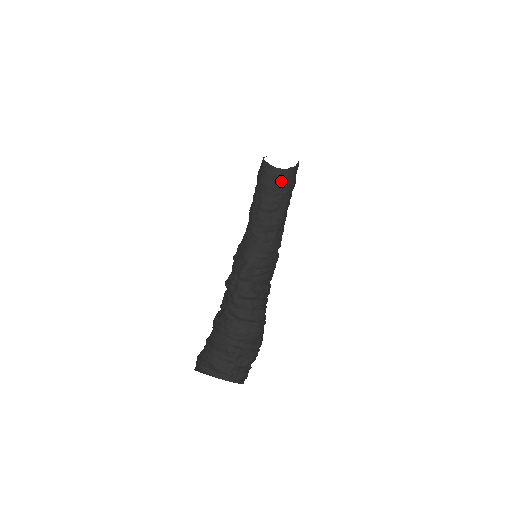
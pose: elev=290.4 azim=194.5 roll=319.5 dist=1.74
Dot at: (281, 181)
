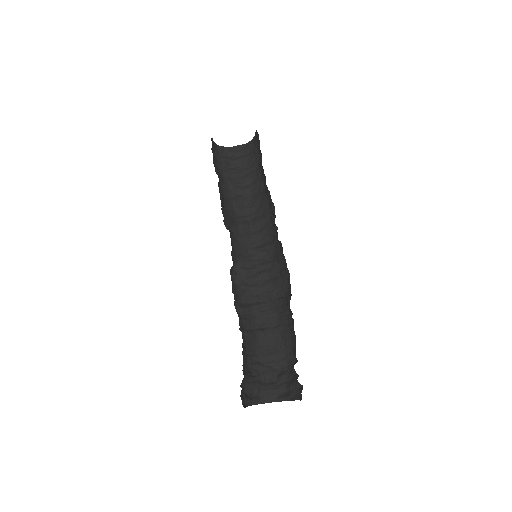
Dot at: (230, 162)
